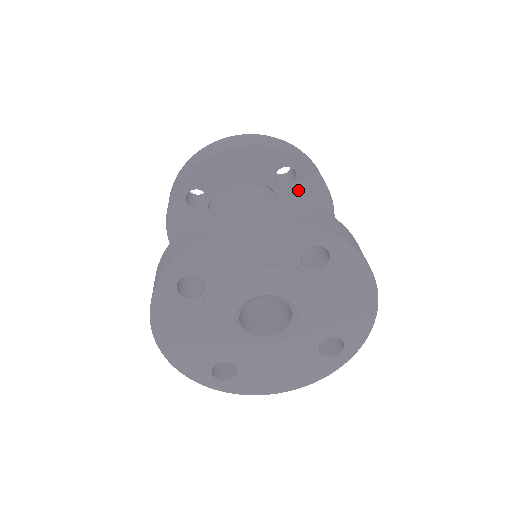
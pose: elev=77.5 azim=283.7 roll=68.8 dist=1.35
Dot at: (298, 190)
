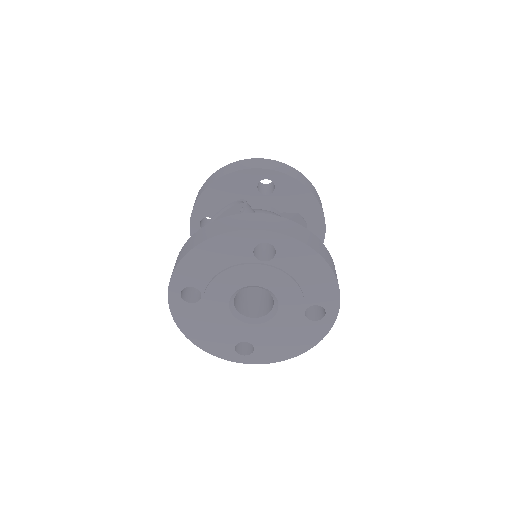
Dot at: (280, 194)
